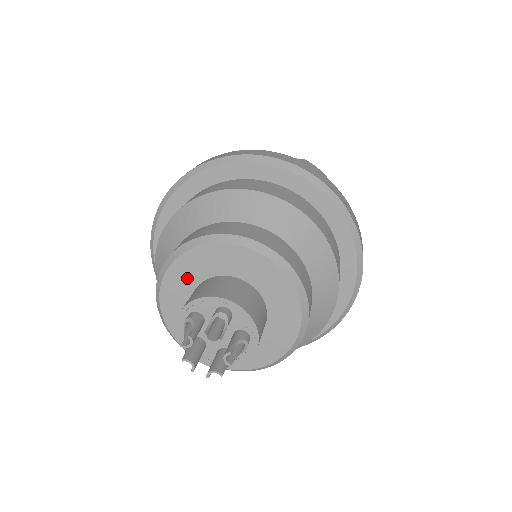
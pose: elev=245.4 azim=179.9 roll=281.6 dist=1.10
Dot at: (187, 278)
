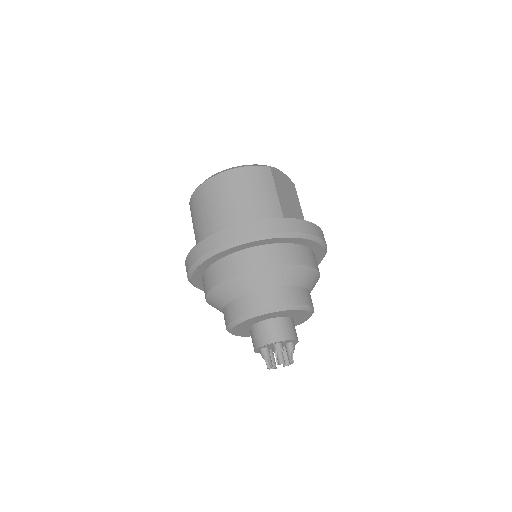
Dot at: (274, 316)
